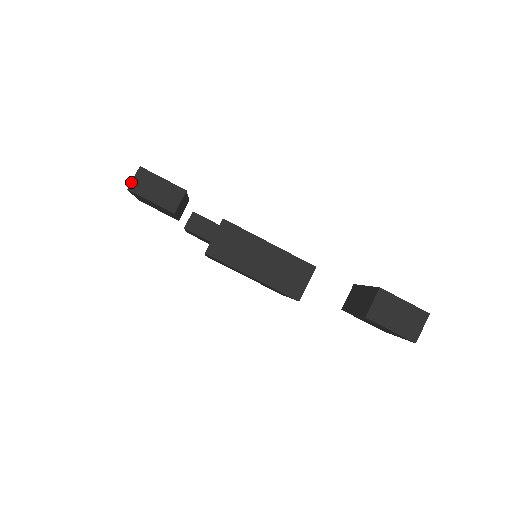
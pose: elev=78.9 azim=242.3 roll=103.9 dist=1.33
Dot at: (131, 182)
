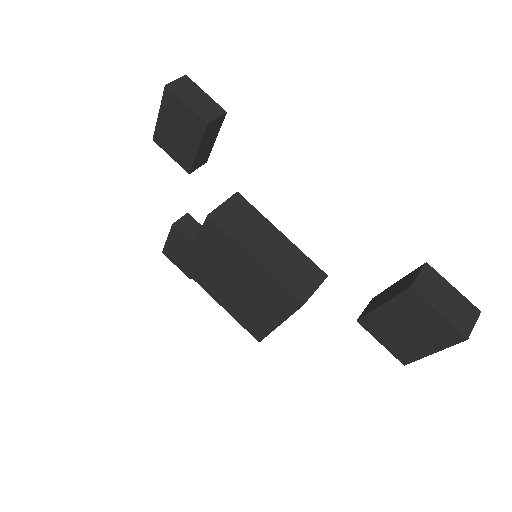
Dot at: occluded
